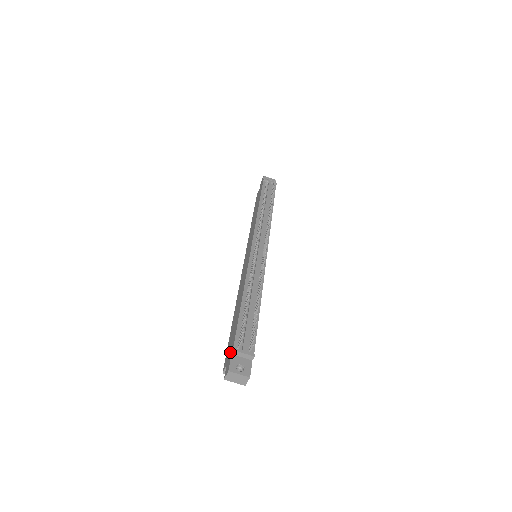
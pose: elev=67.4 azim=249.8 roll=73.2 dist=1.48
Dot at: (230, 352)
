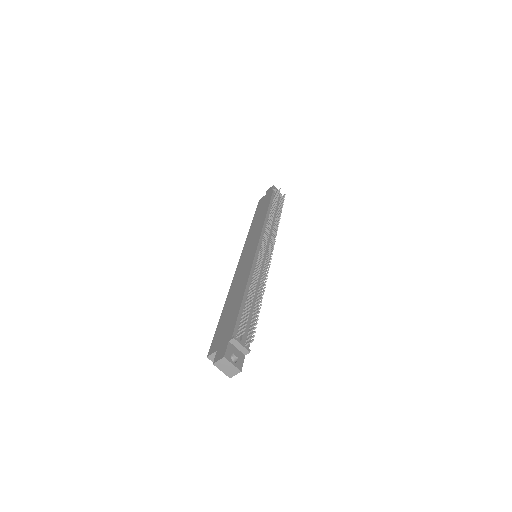
Dot at: (225, 339)
